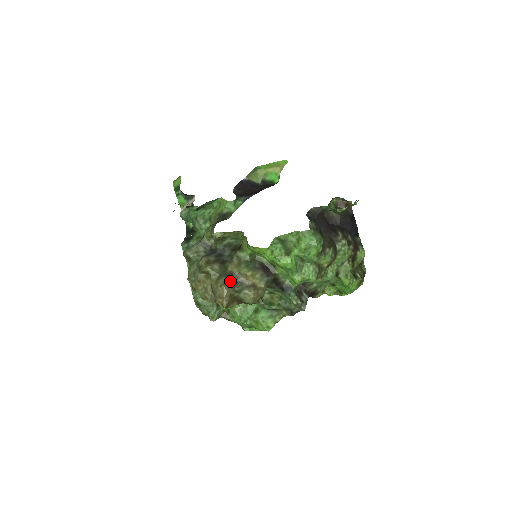
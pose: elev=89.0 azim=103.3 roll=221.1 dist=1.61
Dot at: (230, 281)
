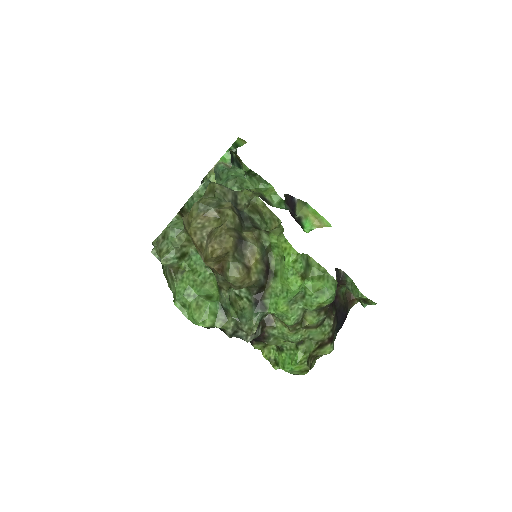
Dot at: (239, 242)
